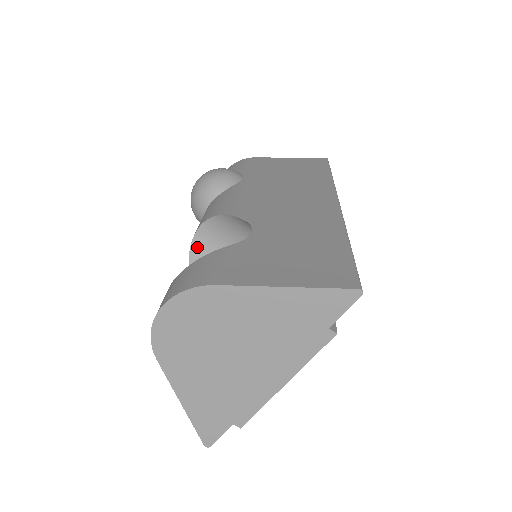
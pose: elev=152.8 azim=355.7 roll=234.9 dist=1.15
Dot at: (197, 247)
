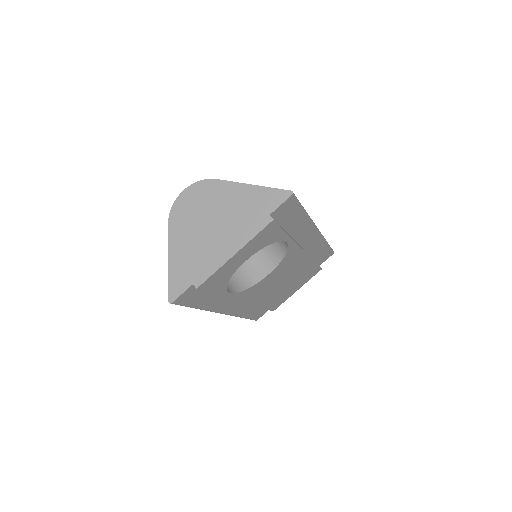
Dot at: occluded
